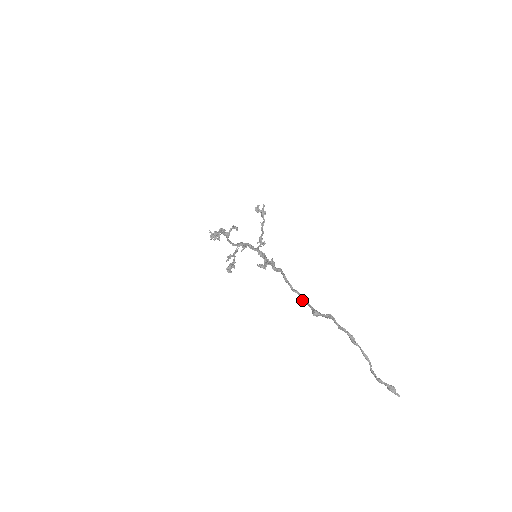
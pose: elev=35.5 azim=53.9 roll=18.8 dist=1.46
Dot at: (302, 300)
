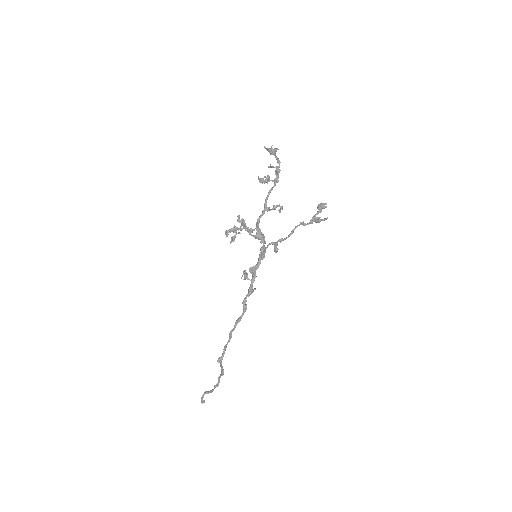
Dot at: (225, 348)
